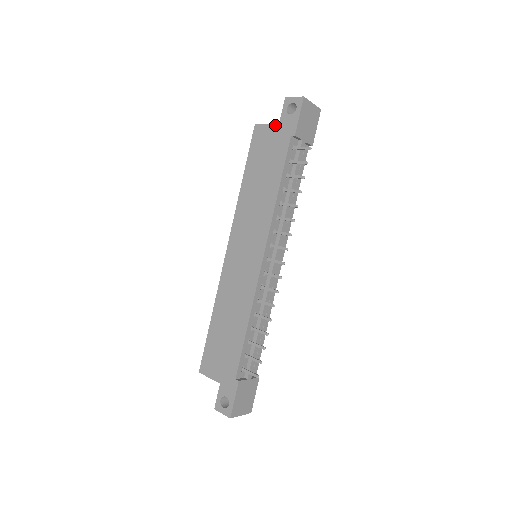
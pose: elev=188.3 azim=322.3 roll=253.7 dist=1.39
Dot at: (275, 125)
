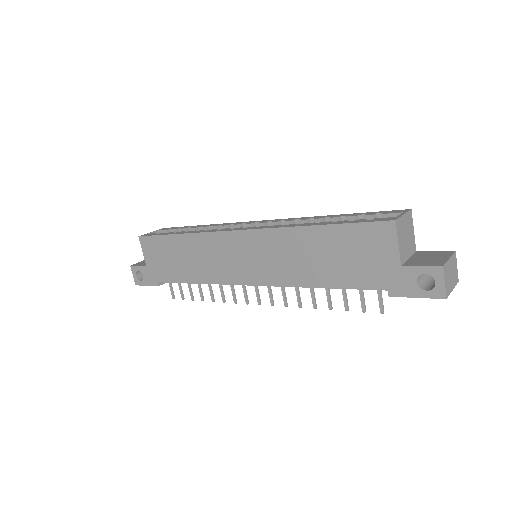
Dot at: (398, 260)
